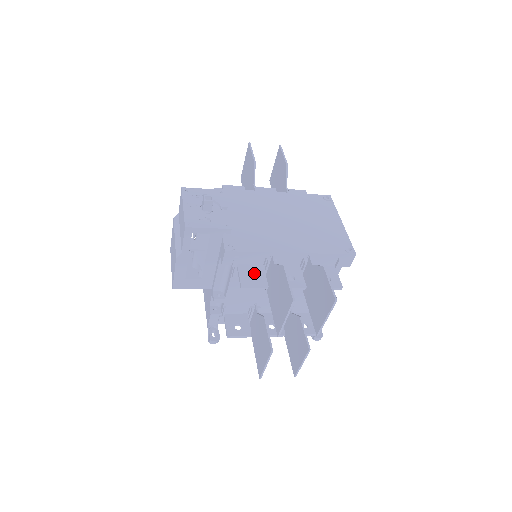
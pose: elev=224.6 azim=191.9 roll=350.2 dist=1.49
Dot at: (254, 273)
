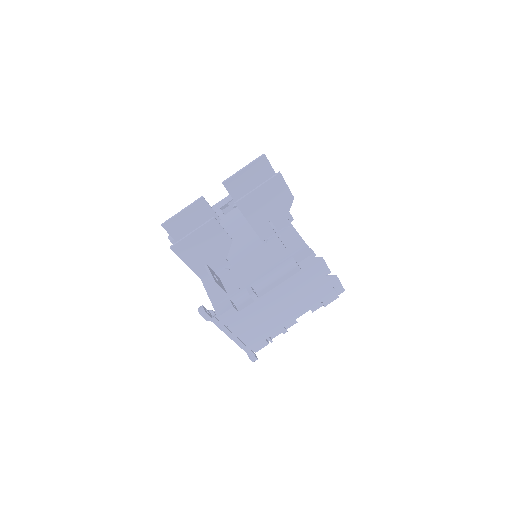
Dot at: occluded
